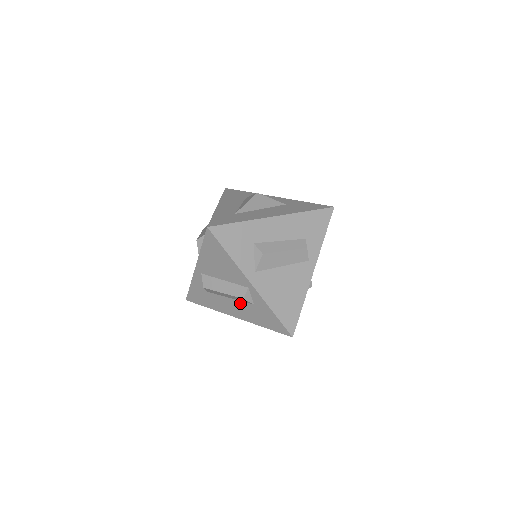
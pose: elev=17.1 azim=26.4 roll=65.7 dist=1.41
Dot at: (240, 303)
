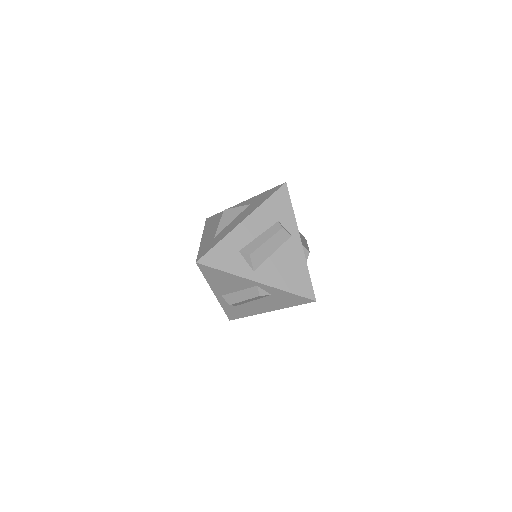
Dot at: (263, 300)
